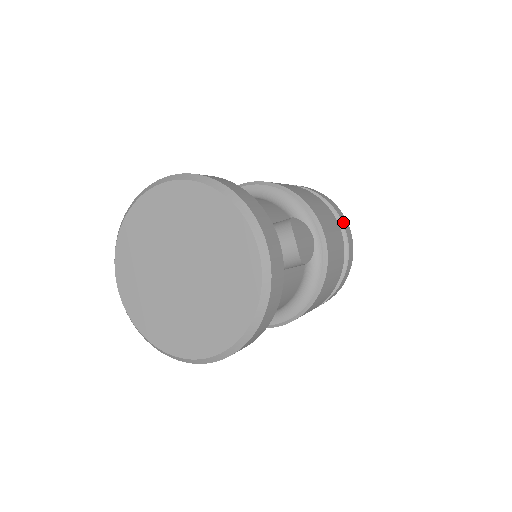
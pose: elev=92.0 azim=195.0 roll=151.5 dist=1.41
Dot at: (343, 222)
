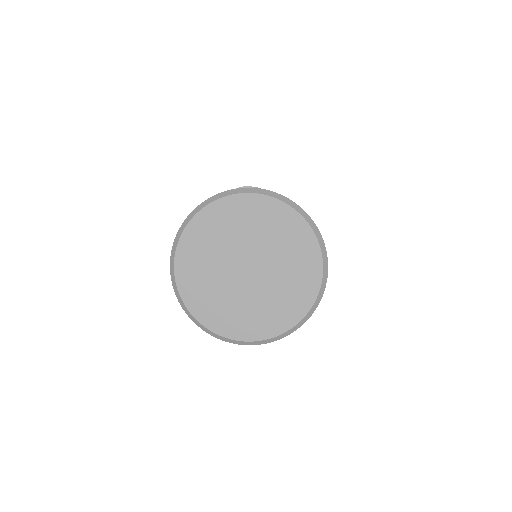
Dot at: occluded
